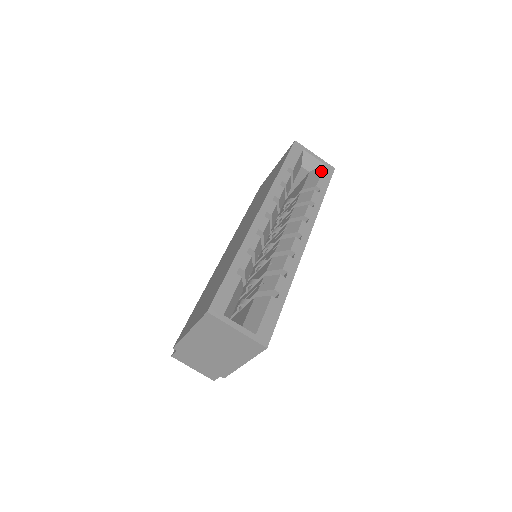
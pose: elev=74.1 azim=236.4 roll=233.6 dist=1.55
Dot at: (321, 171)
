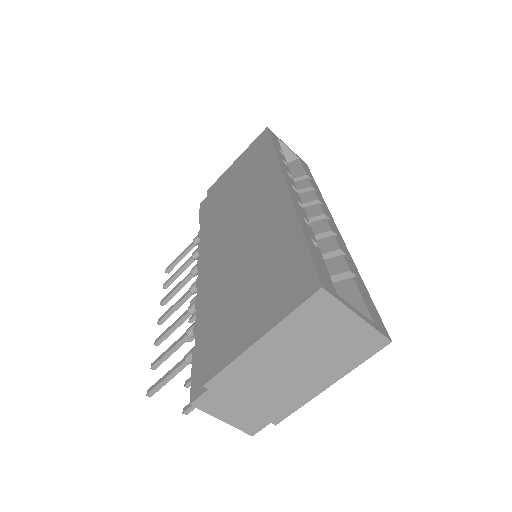
Dot at: (300, 163)
